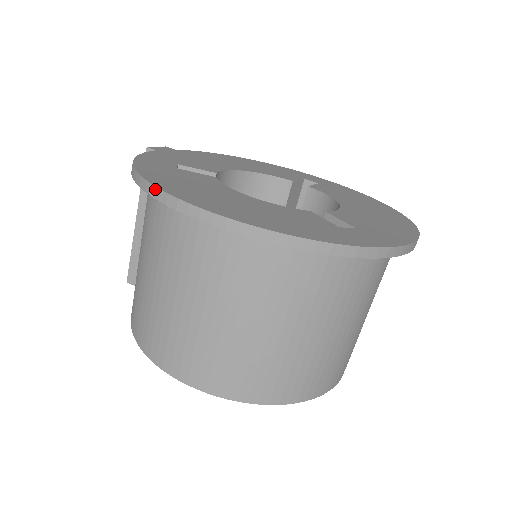
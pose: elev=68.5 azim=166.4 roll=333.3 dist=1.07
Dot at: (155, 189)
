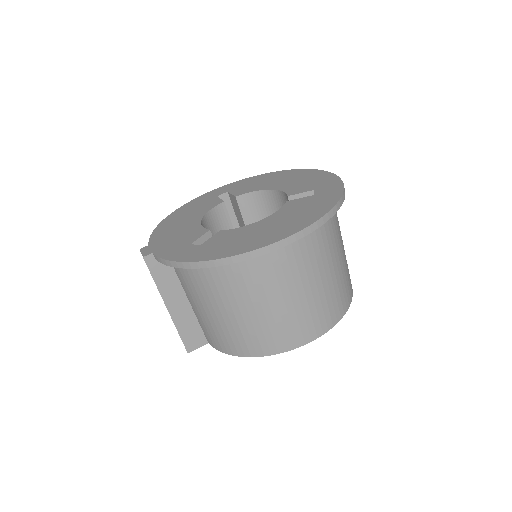
Dot at: (246, 254)
